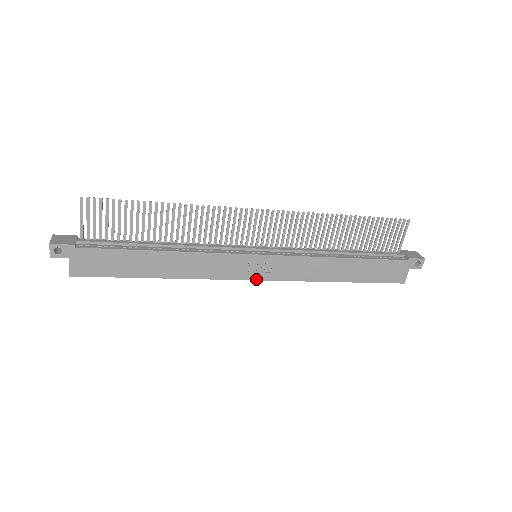
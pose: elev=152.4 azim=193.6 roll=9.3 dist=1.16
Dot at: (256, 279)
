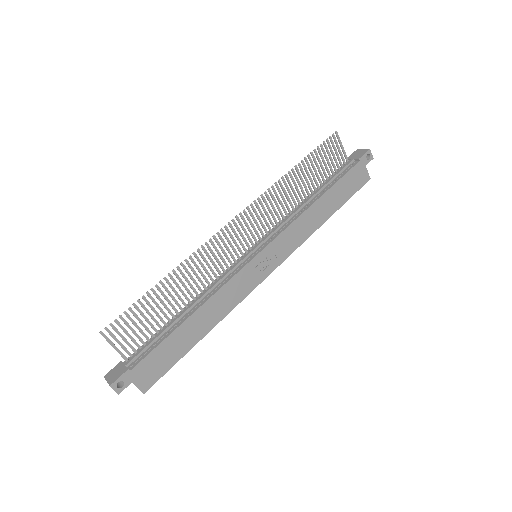
Dot at: (271, 272)
